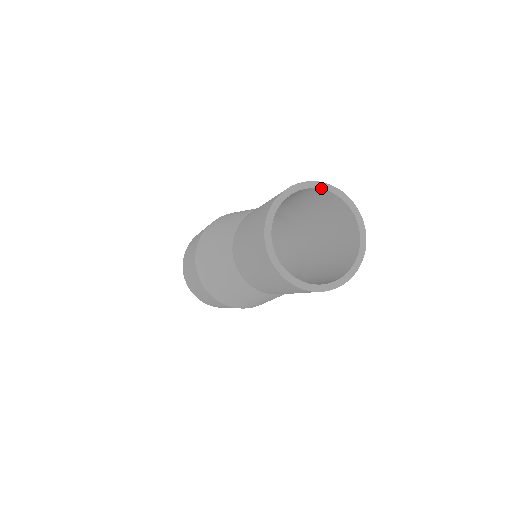
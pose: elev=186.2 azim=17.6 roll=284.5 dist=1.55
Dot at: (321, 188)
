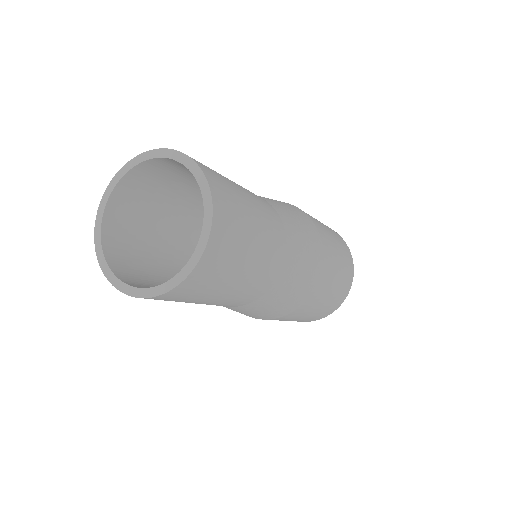
Dot at: (186, 166)
